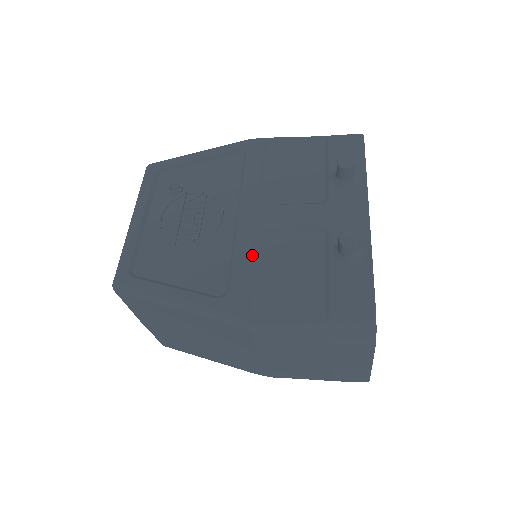
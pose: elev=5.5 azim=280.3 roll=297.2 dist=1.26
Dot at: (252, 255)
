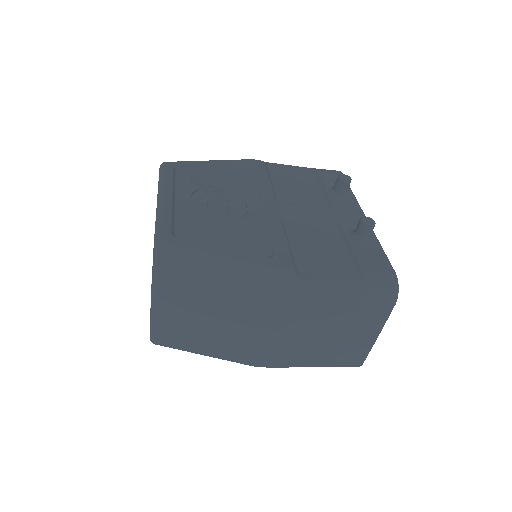
Dot at: (285, 233)
